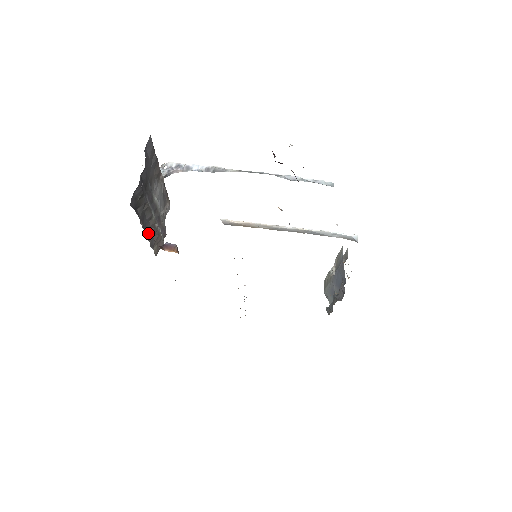
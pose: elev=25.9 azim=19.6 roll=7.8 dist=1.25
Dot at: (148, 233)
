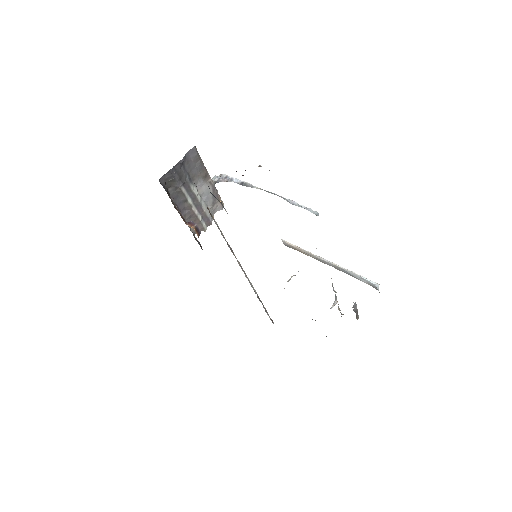
Dot at: (184, 211)
